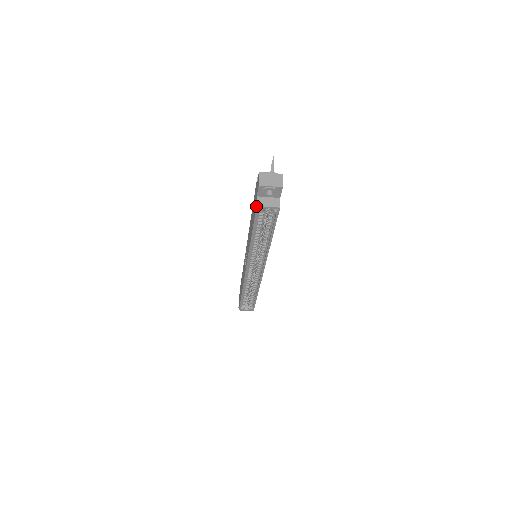
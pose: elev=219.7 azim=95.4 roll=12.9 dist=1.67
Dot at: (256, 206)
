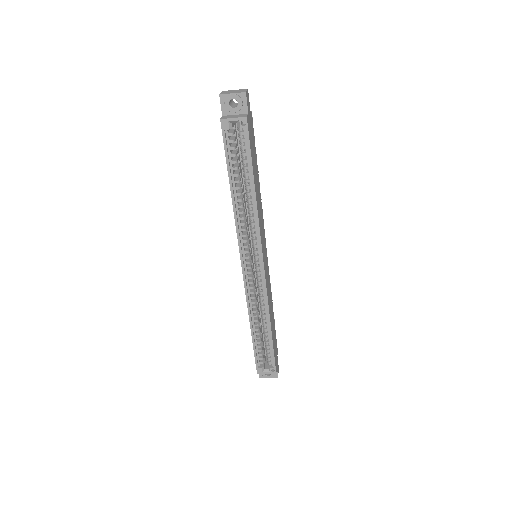
Dot at: (220, 120)
